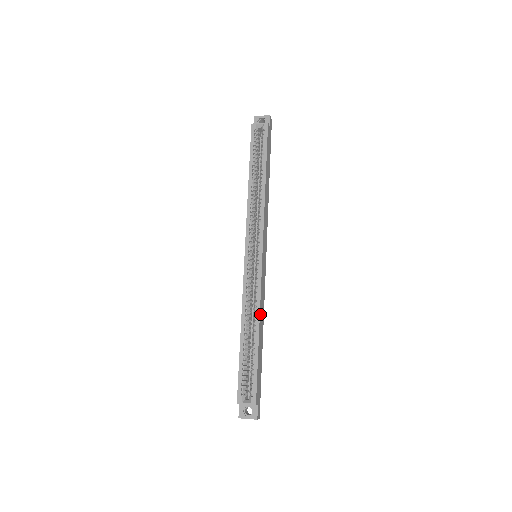
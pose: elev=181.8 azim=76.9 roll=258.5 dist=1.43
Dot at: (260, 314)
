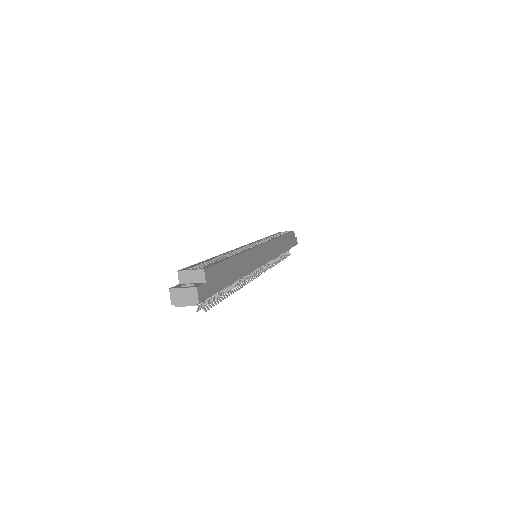
Dot at: (245, 255)
